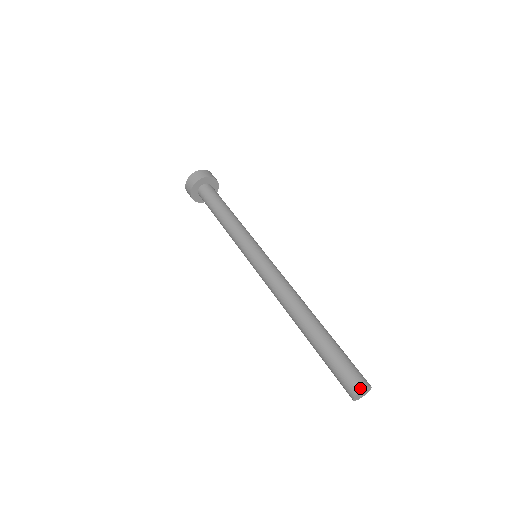
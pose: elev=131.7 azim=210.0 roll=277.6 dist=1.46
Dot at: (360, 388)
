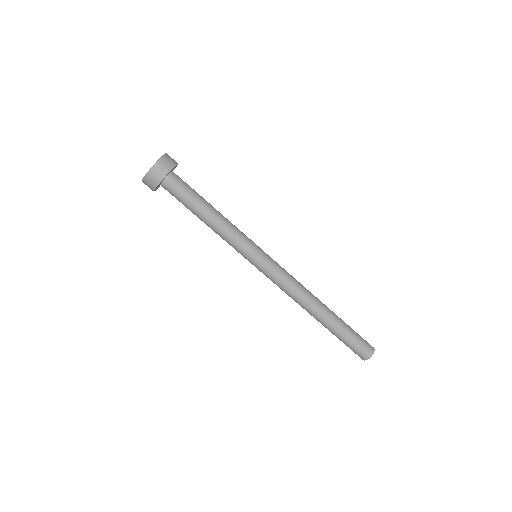
Dot at: (368, 358)
